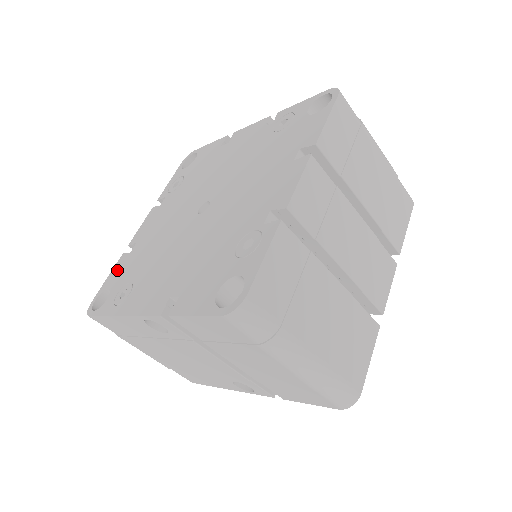
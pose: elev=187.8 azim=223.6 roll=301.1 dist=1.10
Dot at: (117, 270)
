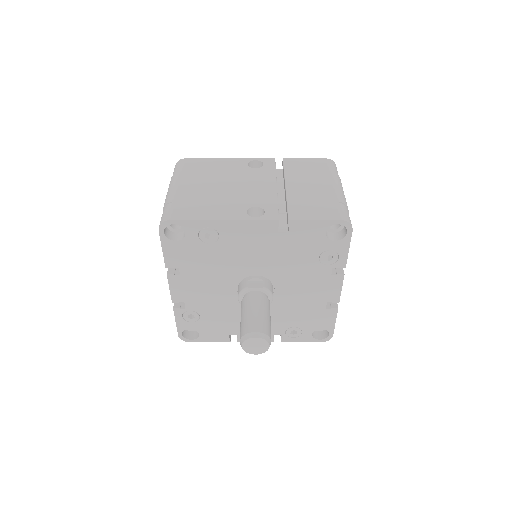
Dot at: occluded
